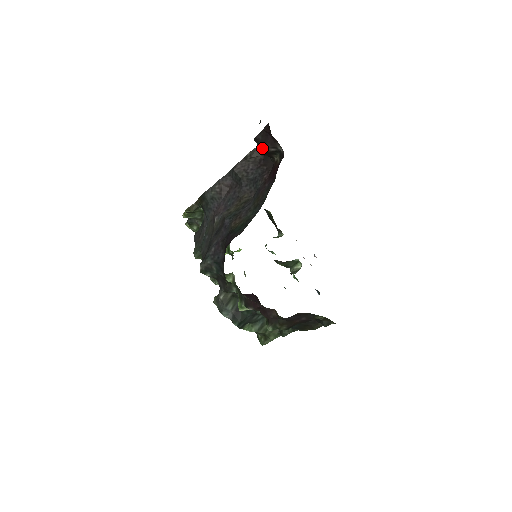
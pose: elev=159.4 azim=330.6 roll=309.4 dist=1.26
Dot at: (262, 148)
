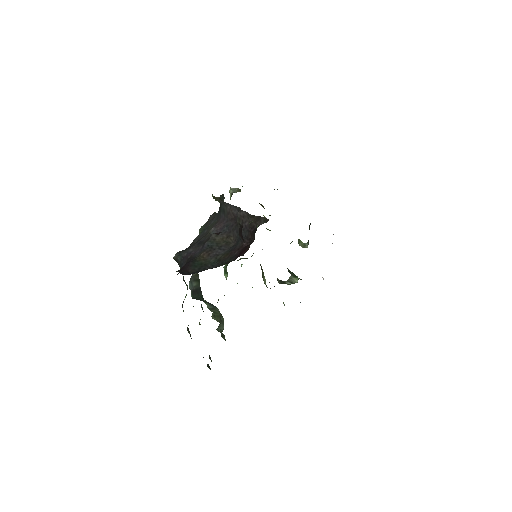
Dot at: (240, 232)
